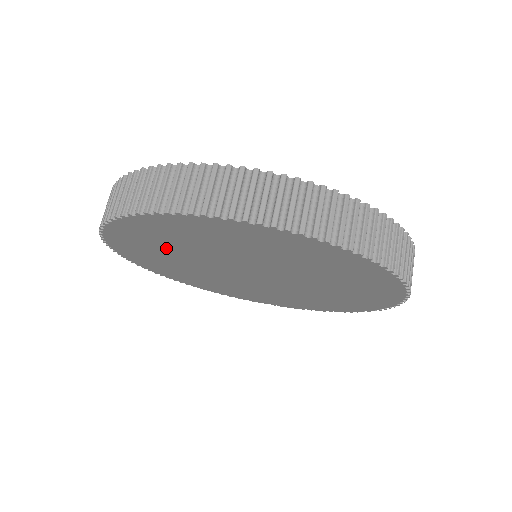
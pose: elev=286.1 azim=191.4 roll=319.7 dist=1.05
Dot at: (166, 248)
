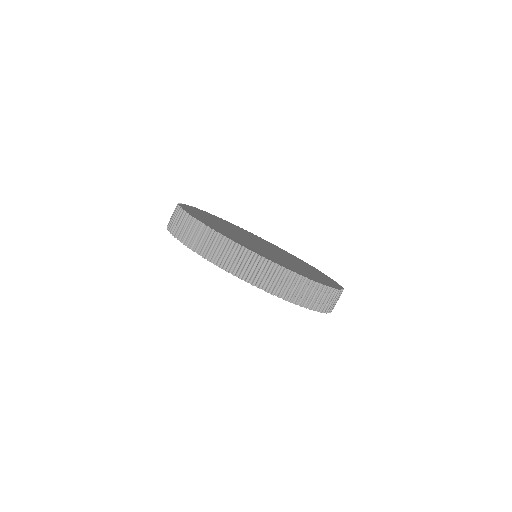
Dot at: occluded
